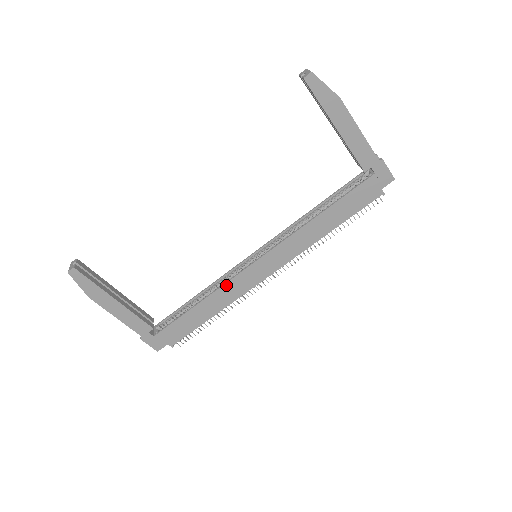
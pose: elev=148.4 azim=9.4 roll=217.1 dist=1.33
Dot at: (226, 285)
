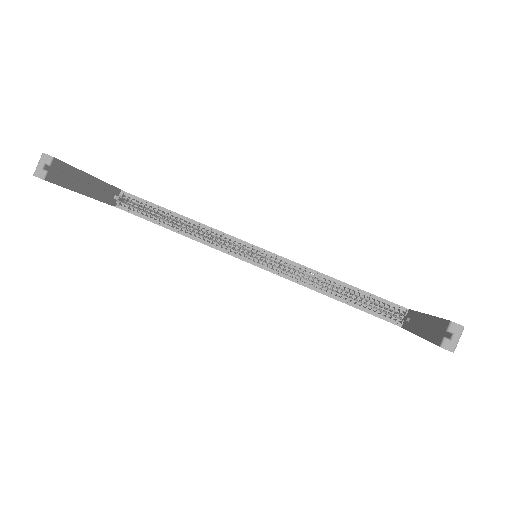
Dot at: (209, 246)
